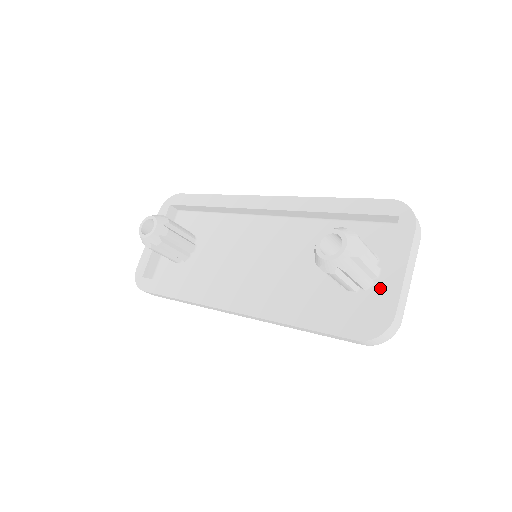
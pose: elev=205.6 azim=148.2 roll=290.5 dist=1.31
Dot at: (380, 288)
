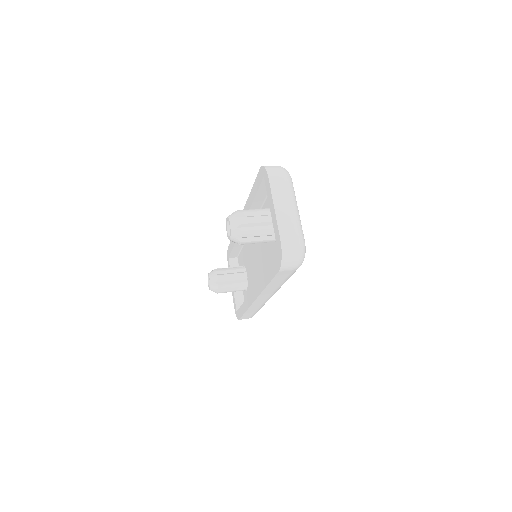
Dot at: occluded
